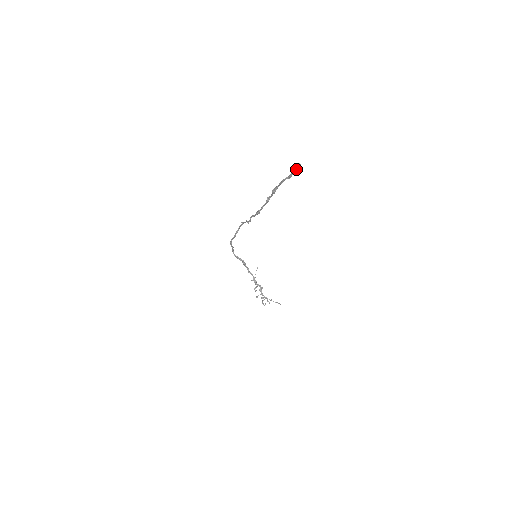
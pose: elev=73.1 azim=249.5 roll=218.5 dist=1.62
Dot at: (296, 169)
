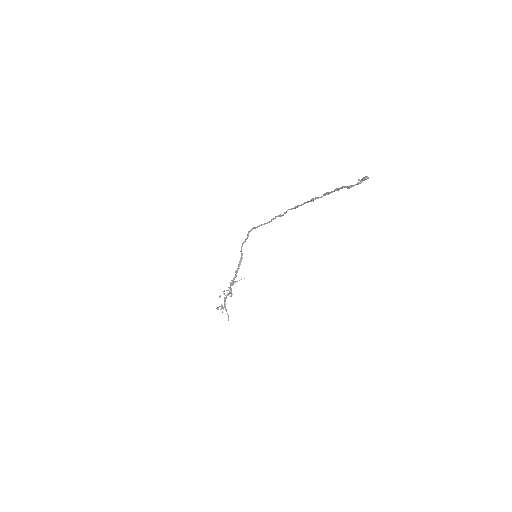
Dot at: (361, 181)
